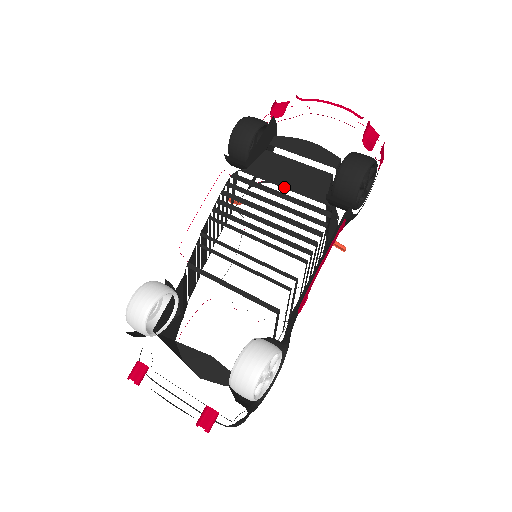
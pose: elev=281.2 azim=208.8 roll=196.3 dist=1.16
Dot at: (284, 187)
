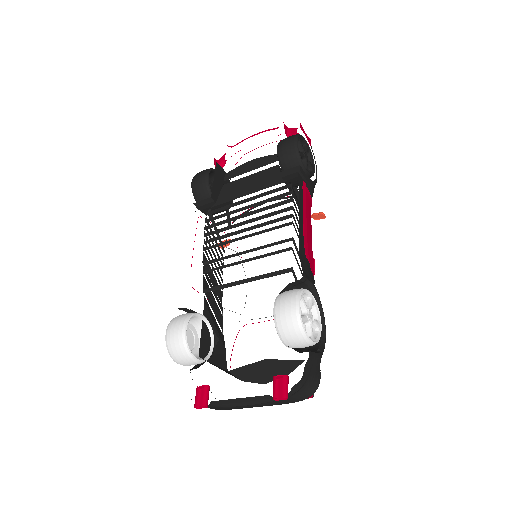
Dot at: (248, 194)
